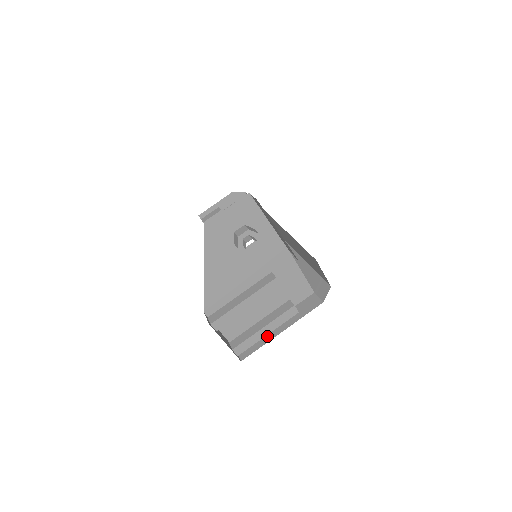
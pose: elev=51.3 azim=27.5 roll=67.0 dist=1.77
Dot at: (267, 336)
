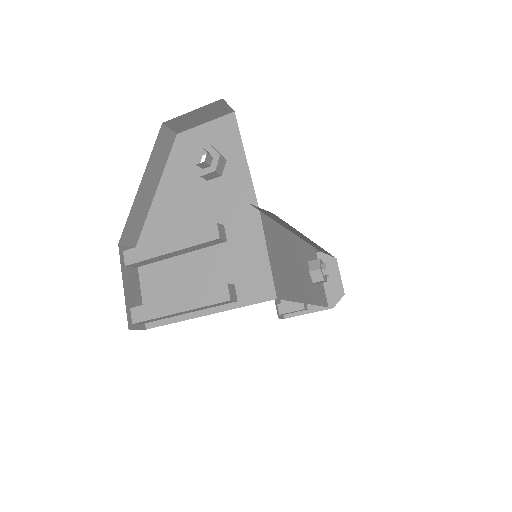
Dot at: occluded
